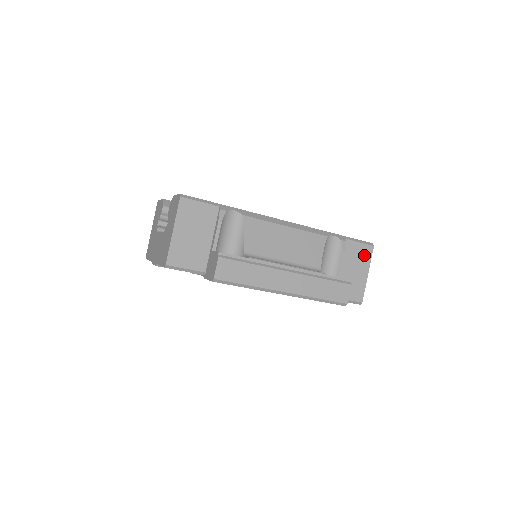
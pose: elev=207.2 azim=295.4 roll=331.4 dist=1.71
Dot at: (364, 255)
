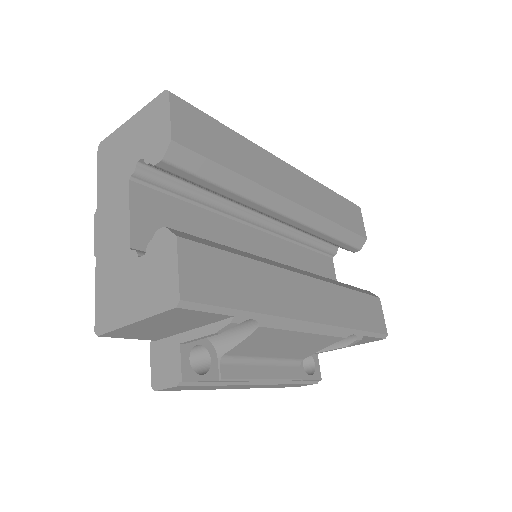
Dot at: (366, 341)
